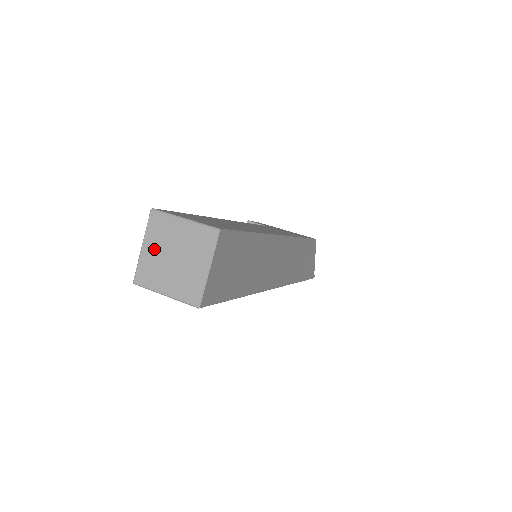
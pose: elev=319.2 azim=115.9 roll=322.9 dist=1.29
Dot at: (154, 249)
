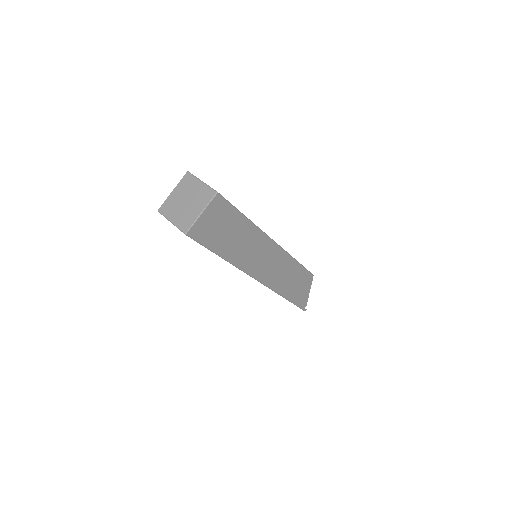
Dot at: (178, 194)
